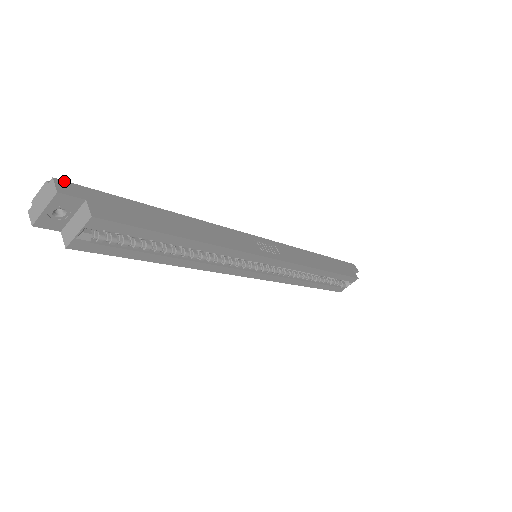
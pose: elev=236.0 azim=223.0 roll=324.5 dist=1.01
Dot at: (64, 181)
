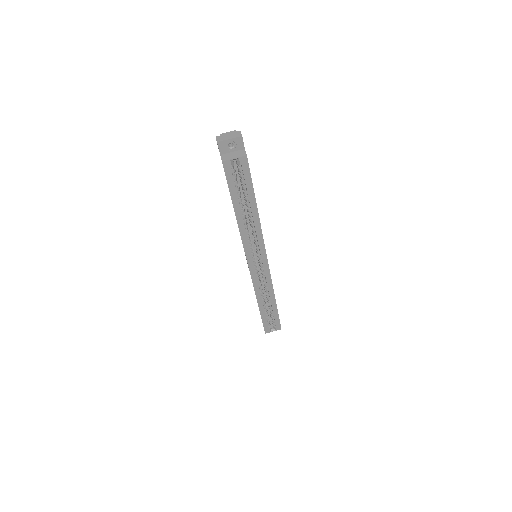
Dot at: occluded
